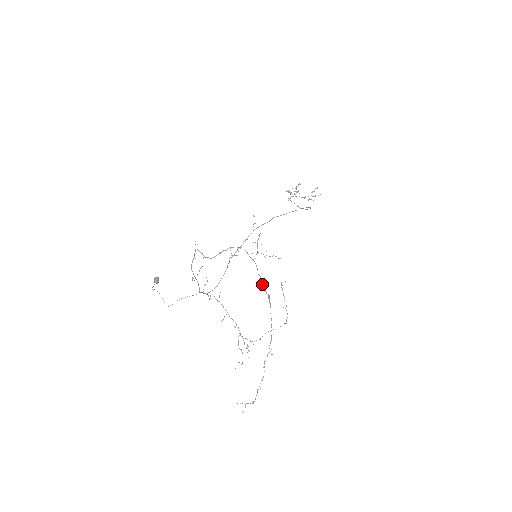
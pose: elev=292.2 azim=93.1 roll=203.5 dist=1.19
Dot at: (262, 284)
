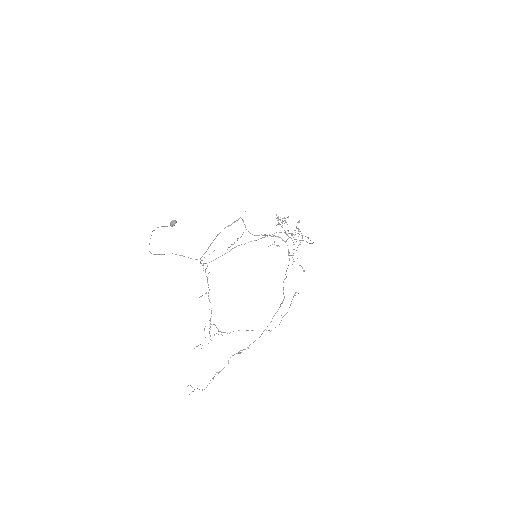
Dot at: occluded
